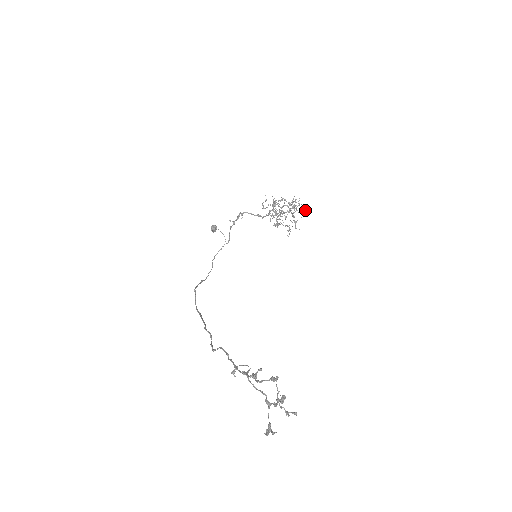
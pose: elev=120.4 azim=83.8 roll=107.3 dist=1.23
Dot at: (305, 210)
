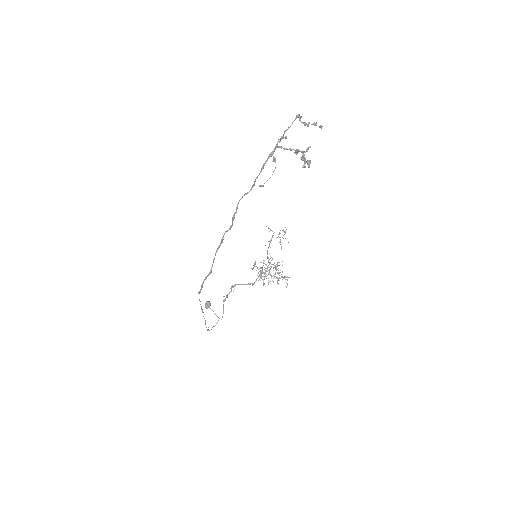
Dot at: occluded
